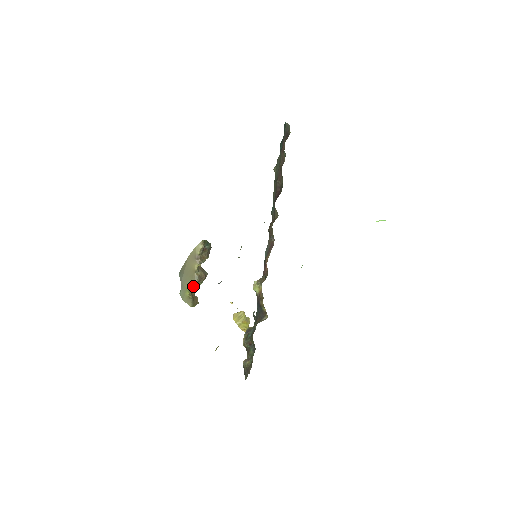
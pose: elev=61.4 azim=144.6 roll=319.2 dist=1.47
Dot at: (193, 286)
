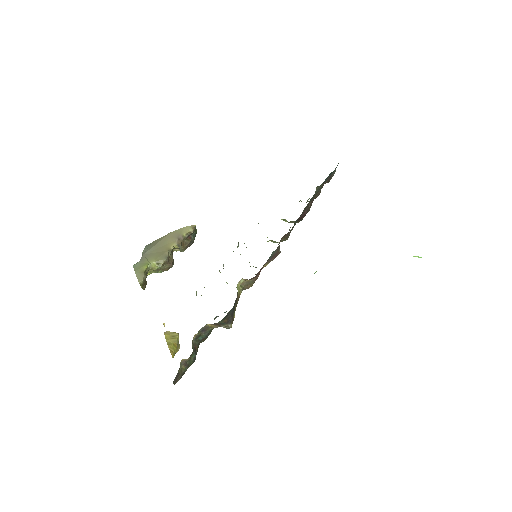
Dot at: (156, 264)
